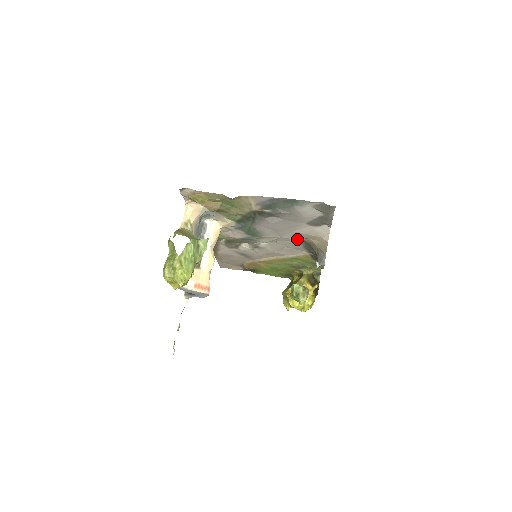
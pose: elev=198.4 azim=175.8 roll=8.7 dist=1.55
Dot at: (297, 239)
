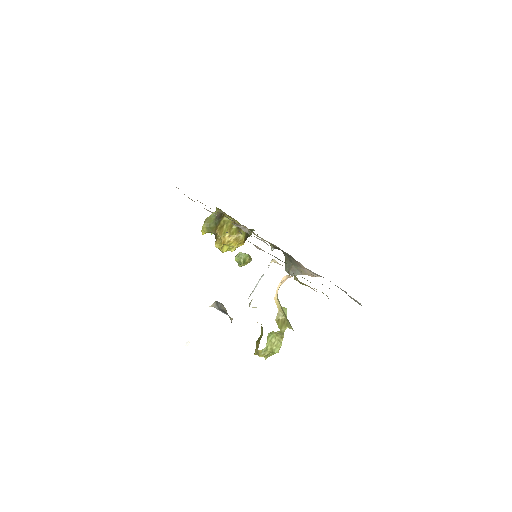
Dot at: occluded
